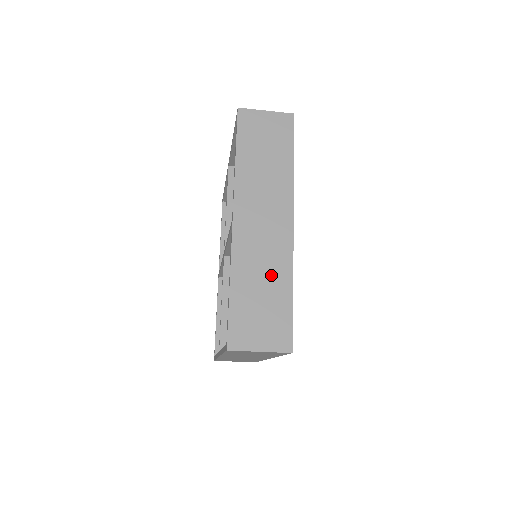
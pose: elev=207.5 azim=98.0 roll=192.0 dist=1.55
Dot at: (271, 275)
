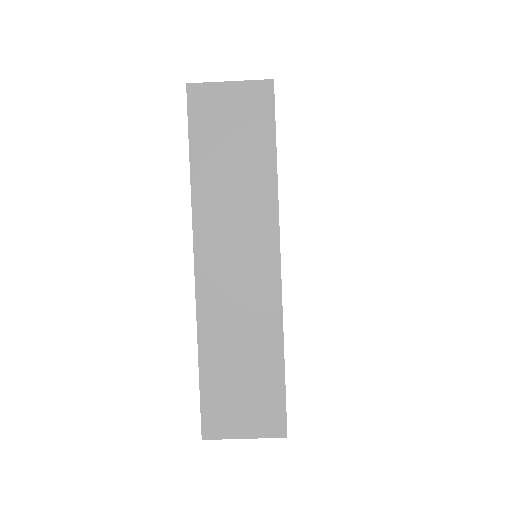
Dot at: occluded
